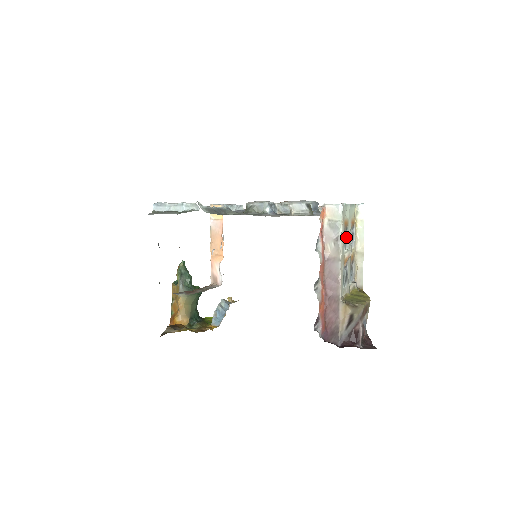
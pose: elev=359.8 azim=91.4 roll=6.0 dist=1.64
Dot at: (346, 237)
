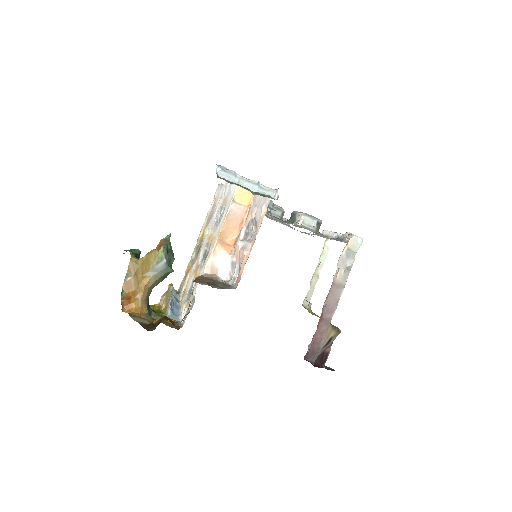
Dot at: occluded
